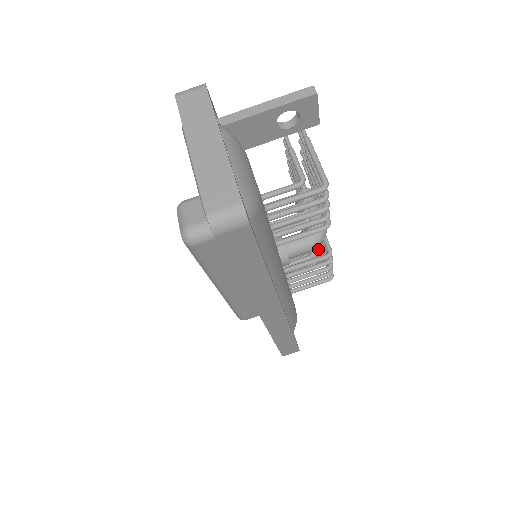
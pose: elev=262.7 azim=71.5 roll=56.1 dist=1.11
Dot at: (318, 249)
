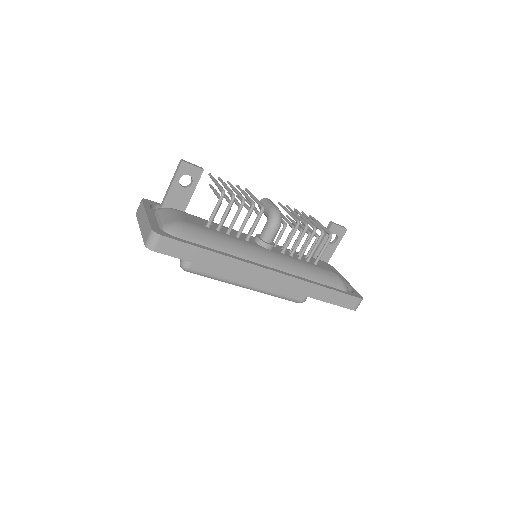
Dot at: (327, 227)
